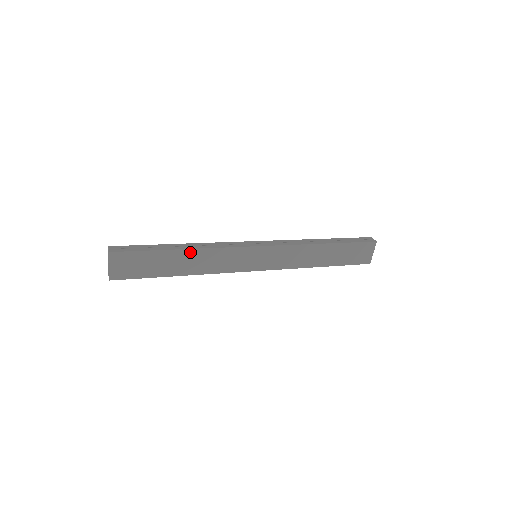
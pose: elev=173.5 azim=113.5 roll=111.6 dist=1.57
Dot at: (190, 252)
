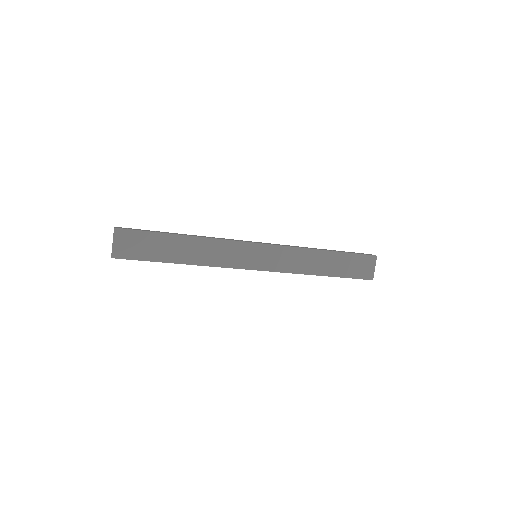
Dot at: (191, 239)
